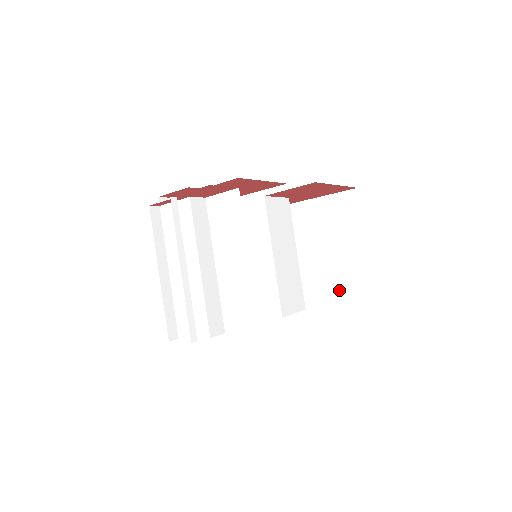
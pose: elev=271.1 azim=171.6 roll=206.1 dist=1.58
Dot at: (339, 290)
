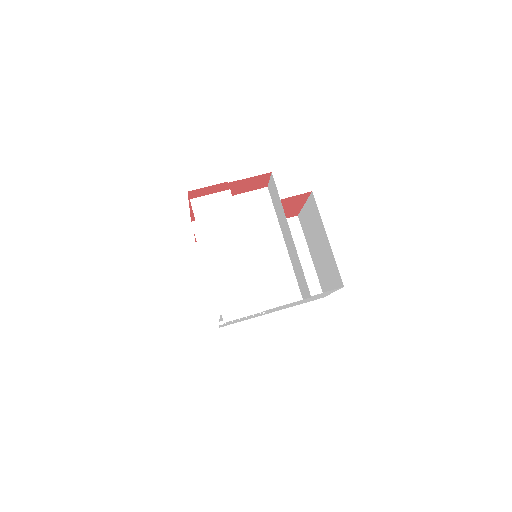
Dot at: occluded
